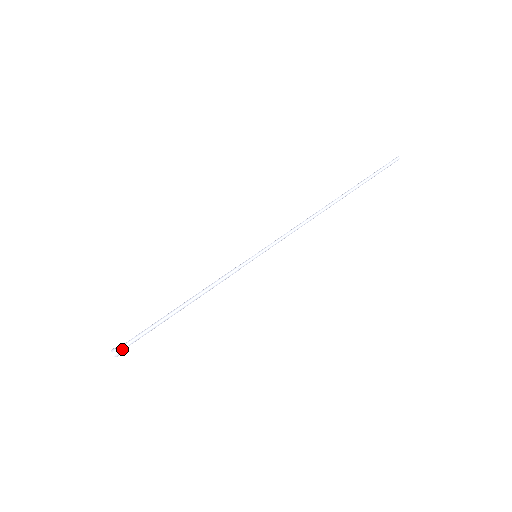
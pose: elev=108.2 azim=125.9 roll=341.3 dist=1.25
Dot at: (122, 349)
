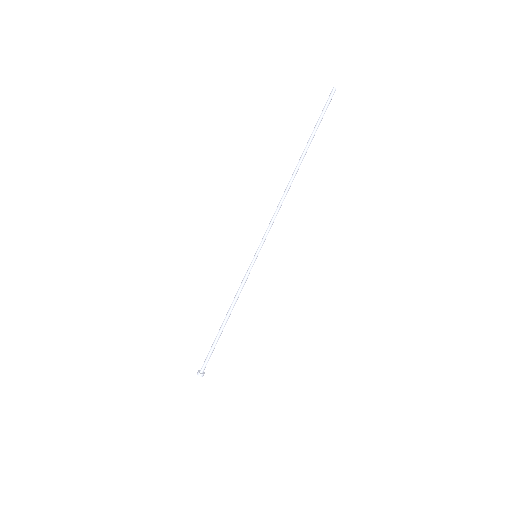
Dot at: occluded
